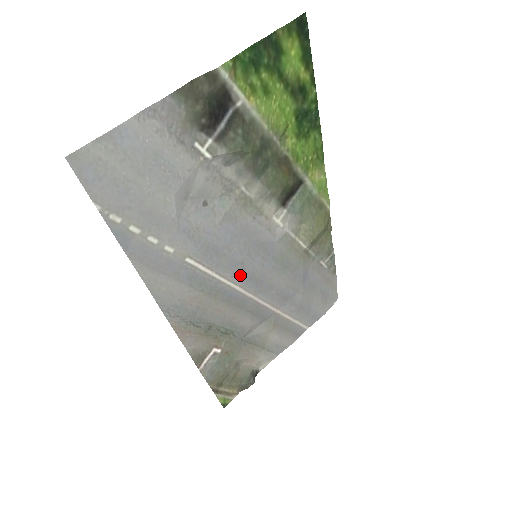
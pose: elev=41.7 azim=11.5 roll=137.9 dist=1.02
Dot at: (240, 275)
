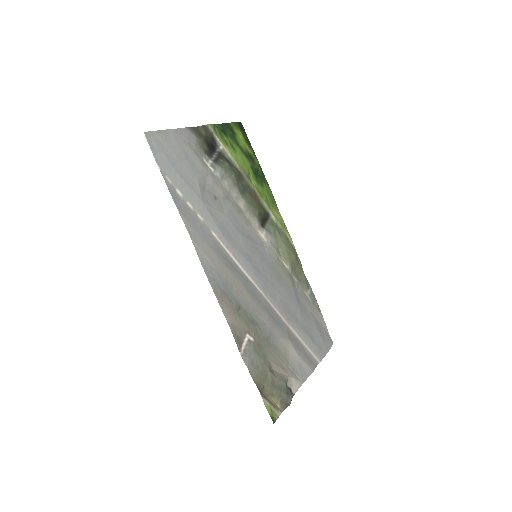
Dot at: (249, 266)
